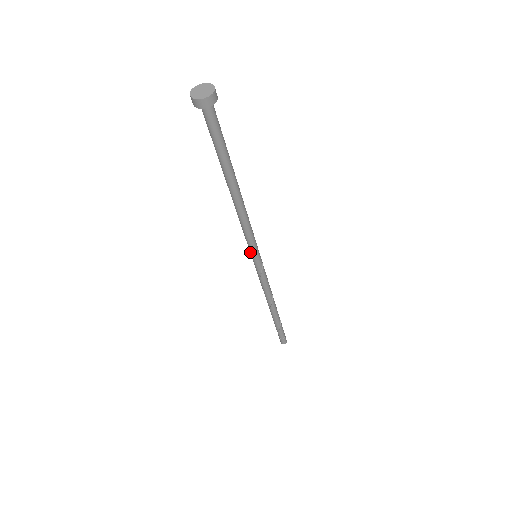
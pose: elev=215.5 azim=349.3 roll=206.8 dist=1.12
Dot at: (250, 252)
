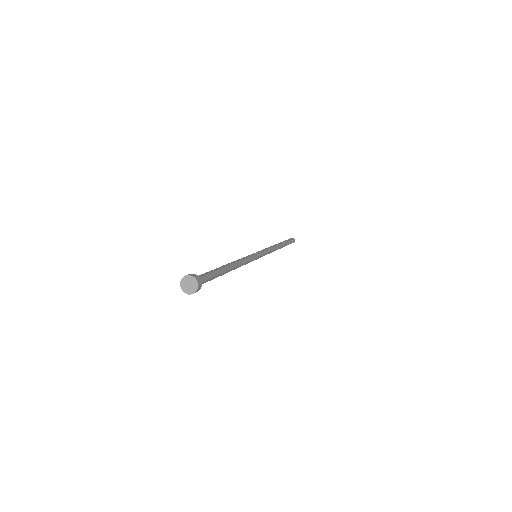
Dot at: occluded
